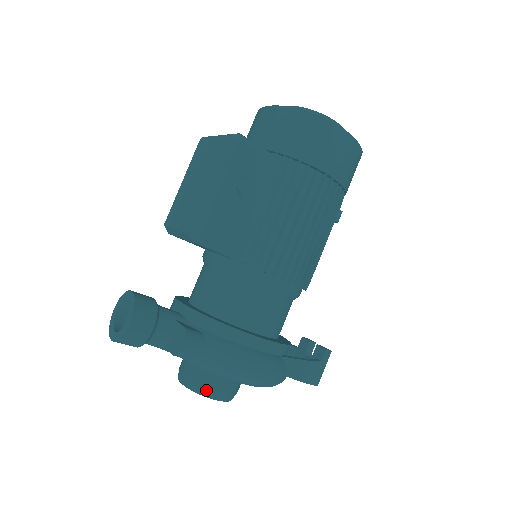
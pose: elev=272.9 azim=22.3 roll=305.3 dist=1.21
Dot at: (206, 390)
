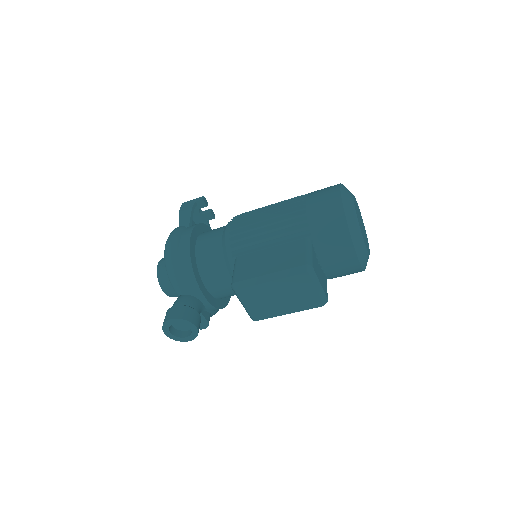
Dot at: occluded
